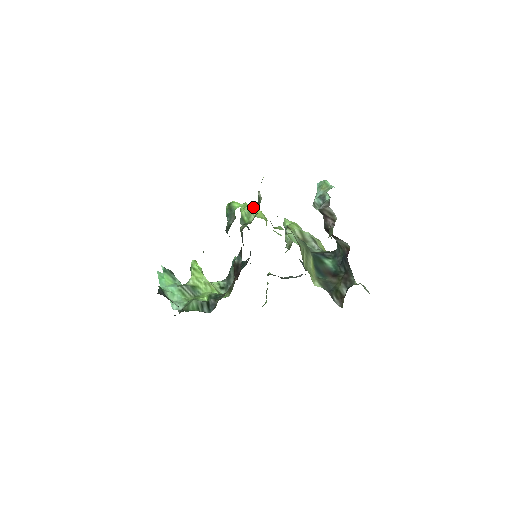
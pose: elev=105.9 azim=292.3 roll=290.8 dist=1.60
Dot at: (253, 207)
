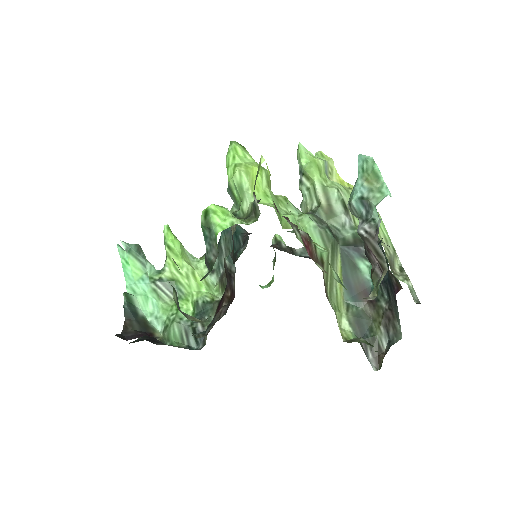
Dot at: (247, 171)
